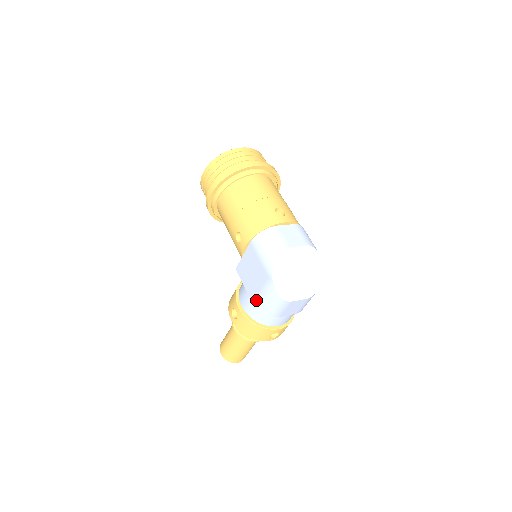
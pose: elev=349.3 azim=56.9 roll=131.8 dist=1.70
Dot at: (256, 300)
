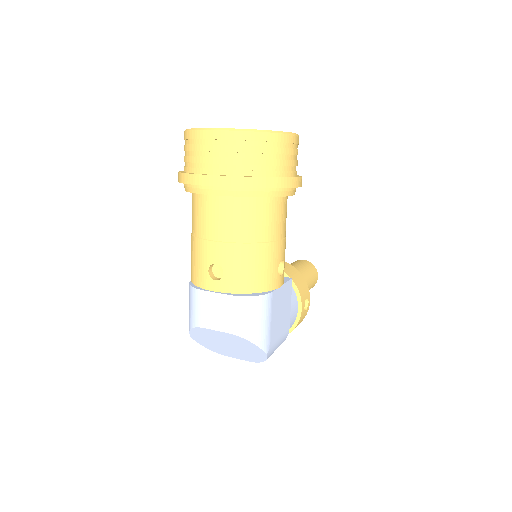
Dot at: occluded
